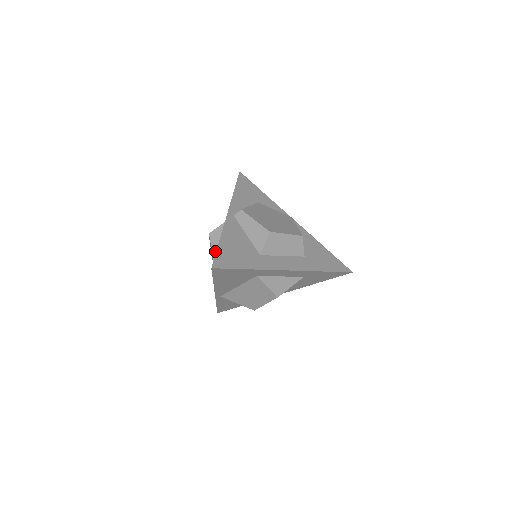
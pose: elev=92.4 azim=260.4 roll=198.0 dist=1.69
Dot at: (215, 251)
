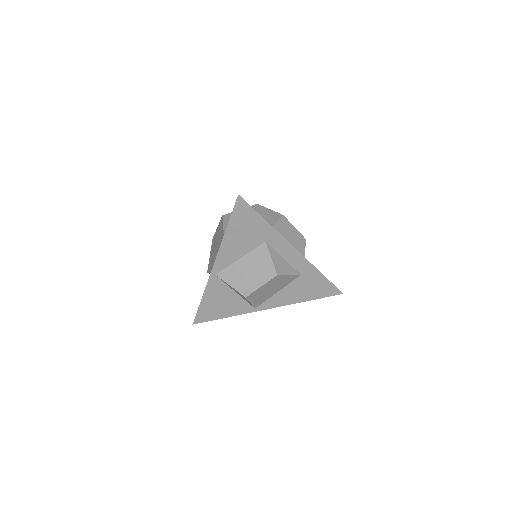
Dot at: (227, 224)
